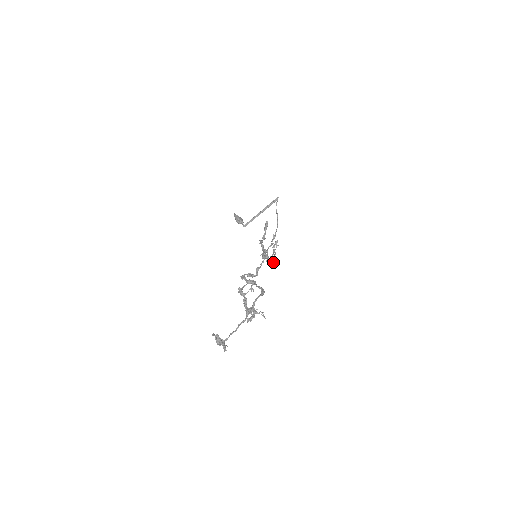
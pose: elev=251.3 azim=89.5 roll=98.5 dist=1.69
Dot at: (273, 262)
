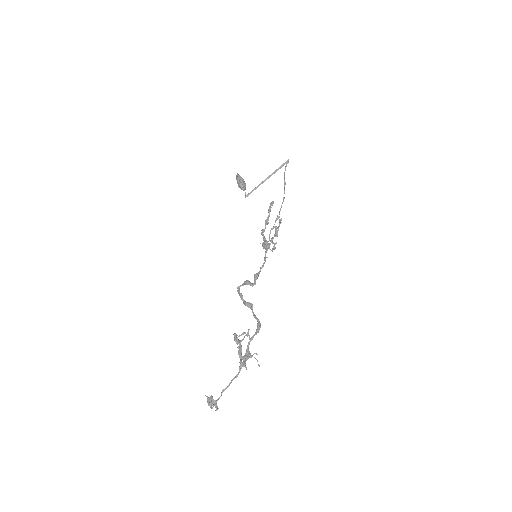
Dot at: (274, 249)
